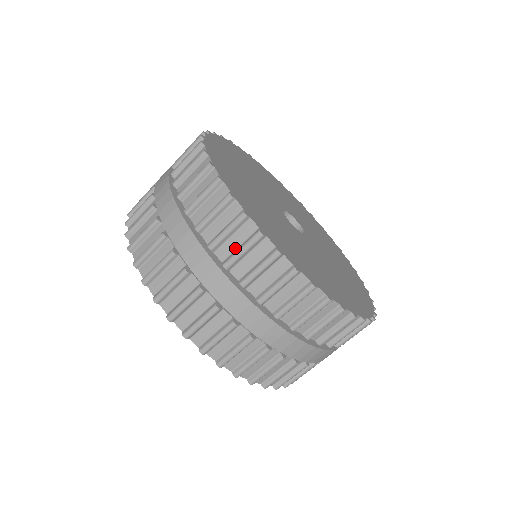
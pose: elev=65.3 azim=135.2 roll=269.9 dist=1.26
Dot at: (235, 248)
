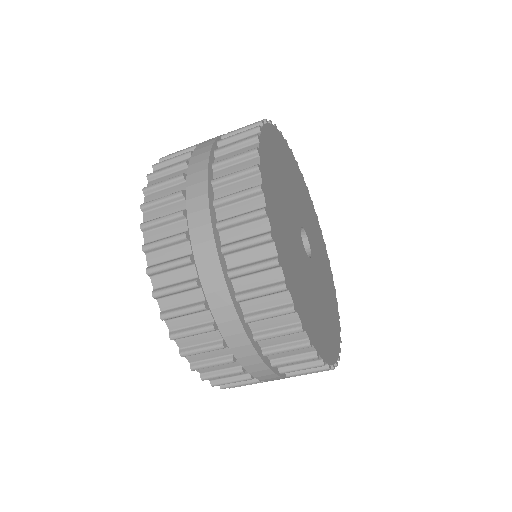
Dot at: (262, 308)
